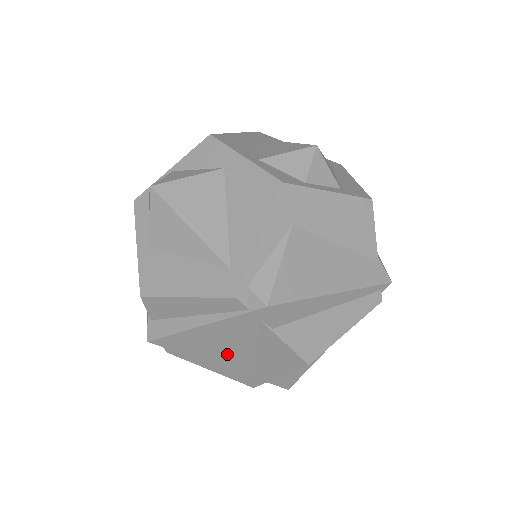
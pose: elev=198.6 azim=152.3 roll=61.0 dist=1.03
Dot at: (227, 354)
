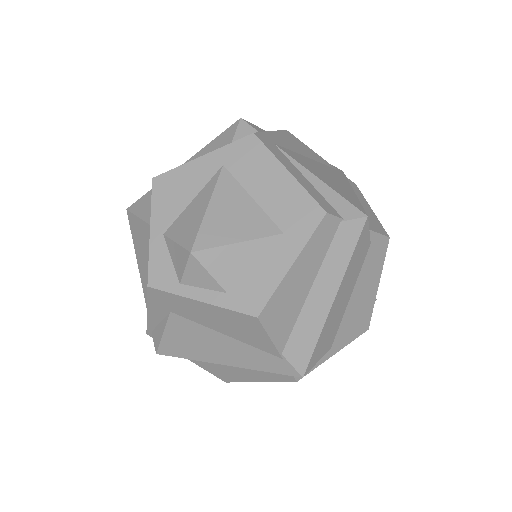
Dot at: occluded
